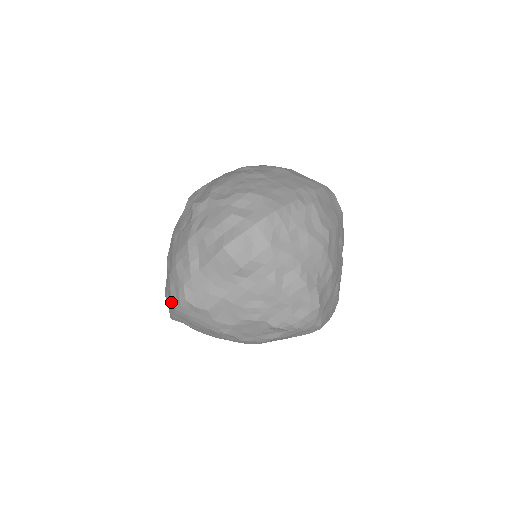
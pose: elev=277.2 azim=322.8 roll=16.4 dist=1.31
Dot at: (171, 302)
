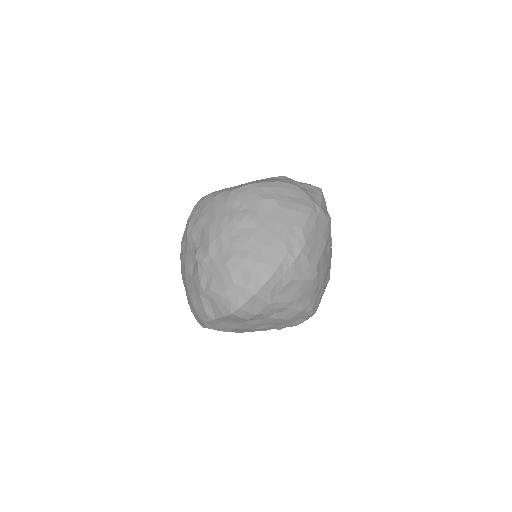
Dot at: occluded
